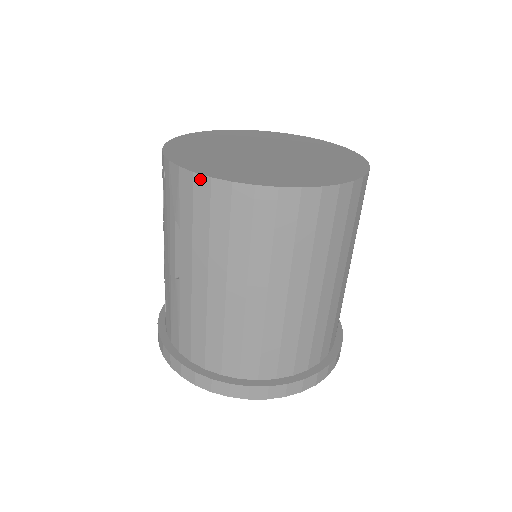
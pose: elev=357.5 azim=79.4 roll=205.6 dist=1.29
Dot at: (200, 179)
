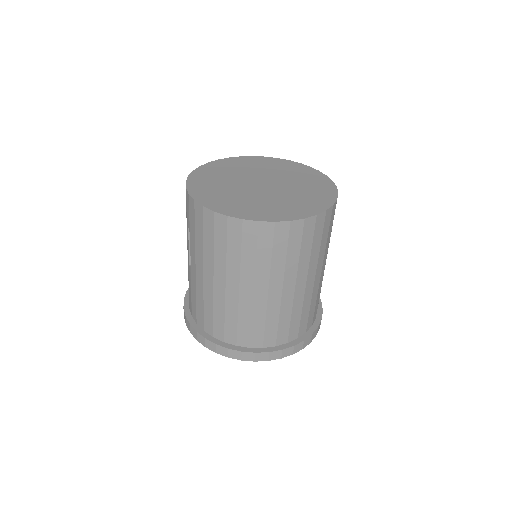
Dot at: (198, 205)
